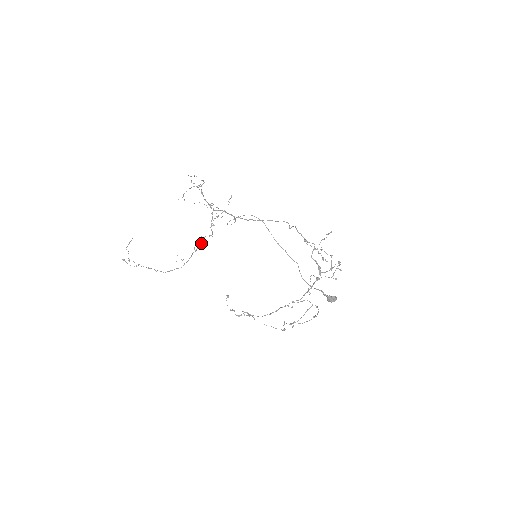
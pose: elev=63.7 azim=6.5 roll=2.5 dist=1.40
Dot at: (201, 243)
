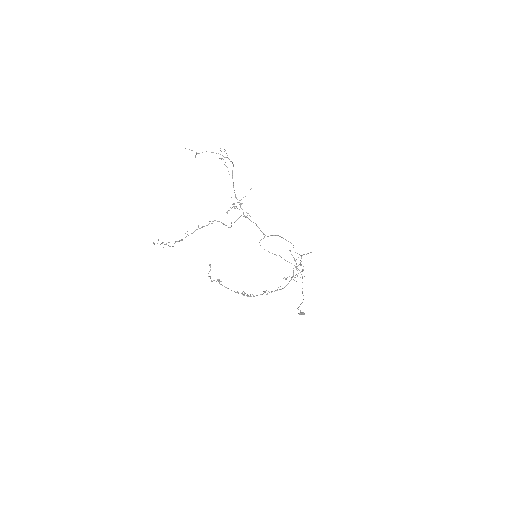
Dot at: occluded
